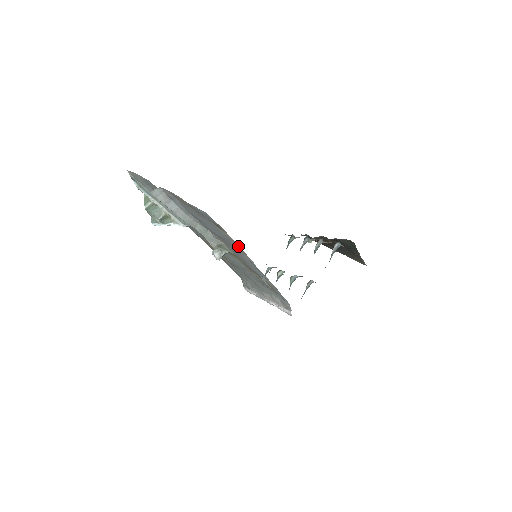
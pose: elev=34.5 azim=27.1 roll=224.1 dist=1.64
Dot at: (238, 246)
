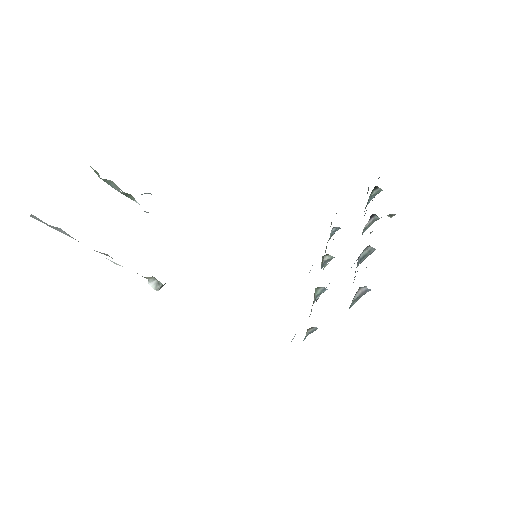
Dot at: occluded
